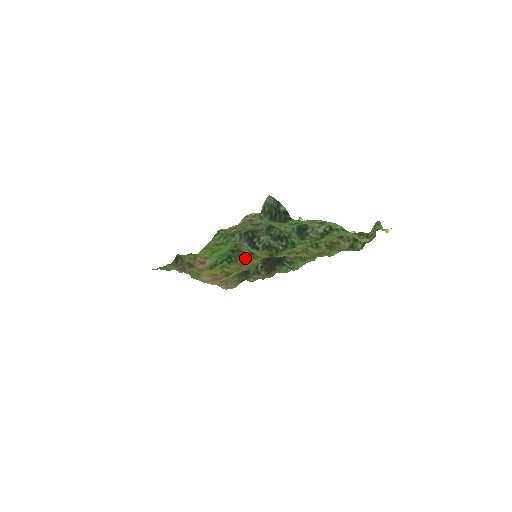
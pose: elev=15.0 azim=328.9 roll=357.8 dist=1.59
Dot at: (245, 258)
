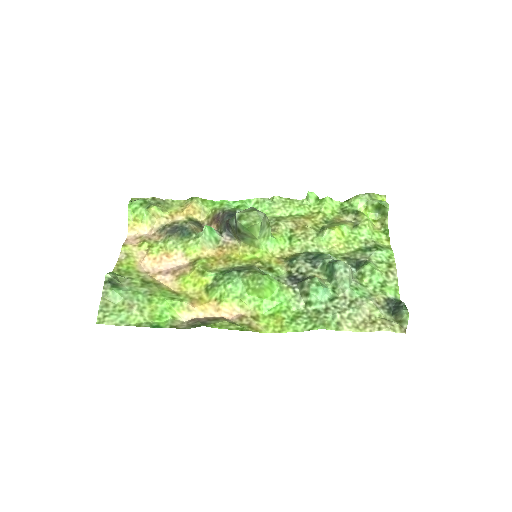
Dot at: (247, 265)
